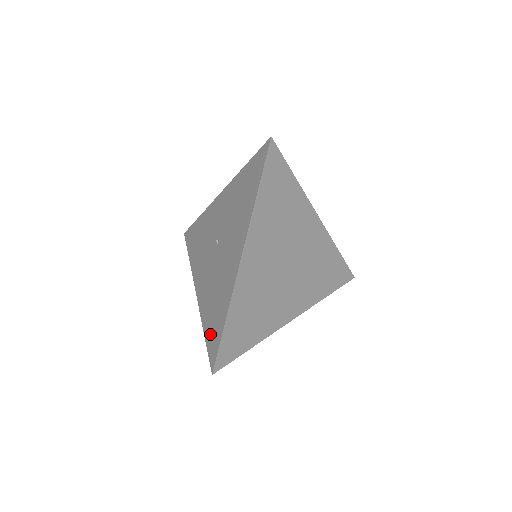
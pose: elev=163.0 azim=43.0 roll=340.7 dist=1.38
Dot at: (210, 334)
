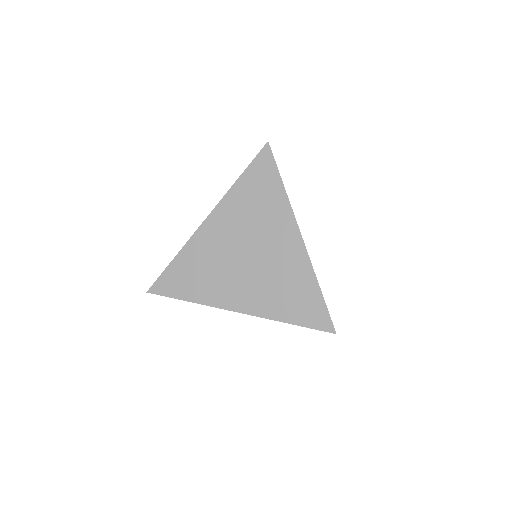
Dot at: occluded
